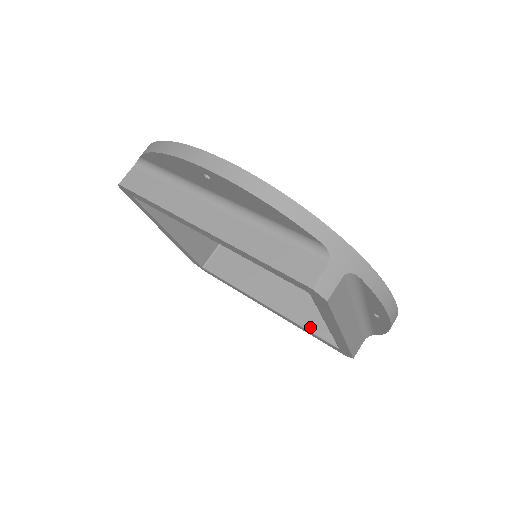
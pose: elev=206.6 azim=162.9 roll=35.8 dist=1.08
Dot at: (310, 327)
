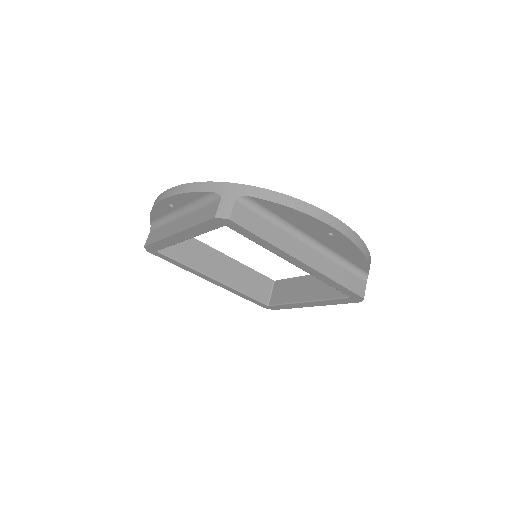
Dot at: (250, 294)
